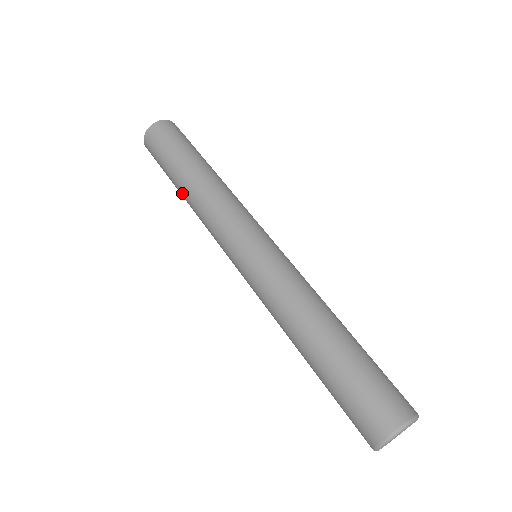
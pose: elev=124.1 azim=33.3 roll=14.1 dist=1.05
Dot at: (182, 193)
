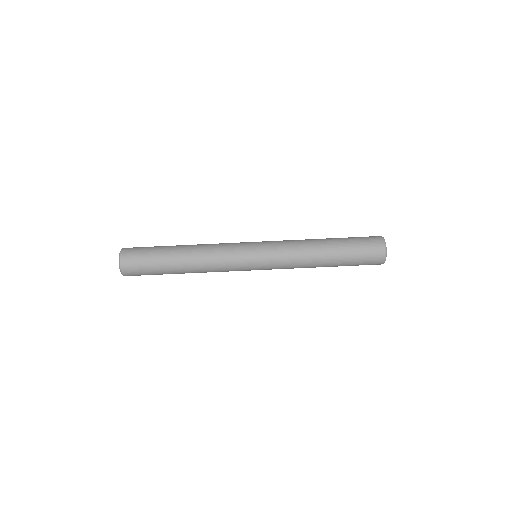
Dot at: occluded
